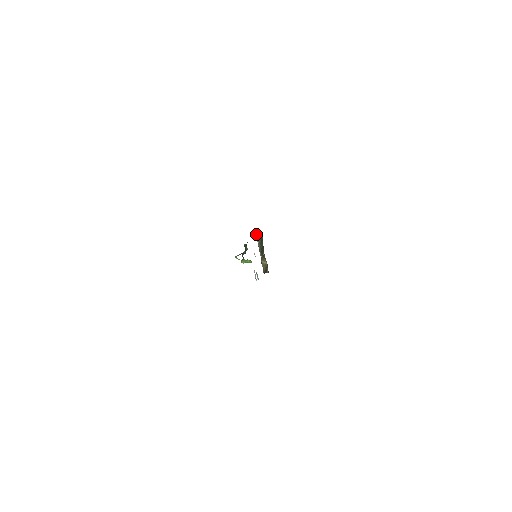
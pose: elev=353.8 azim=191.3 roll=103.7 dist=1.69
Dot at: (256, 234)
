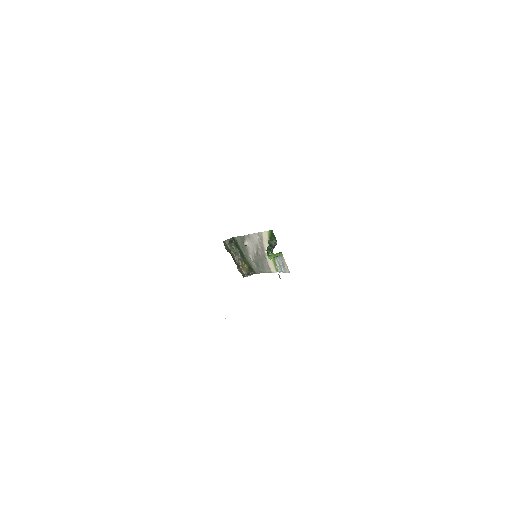
Dot at: (226, 242)
